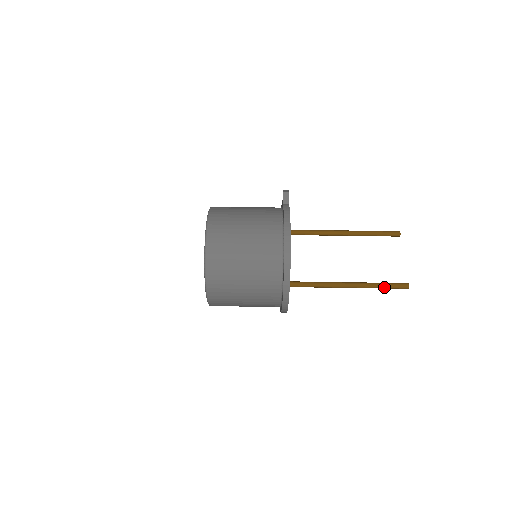
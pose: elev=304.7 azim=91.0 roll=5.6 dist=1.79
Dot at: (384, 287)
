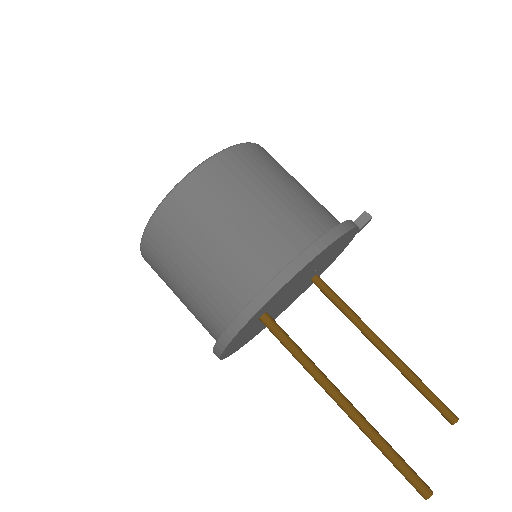
Dot at: (392, 457)
